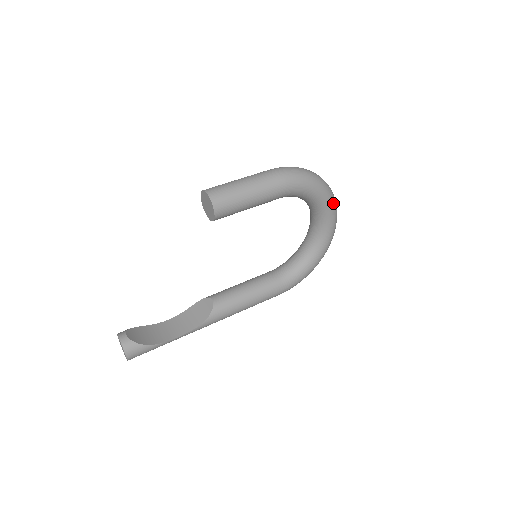
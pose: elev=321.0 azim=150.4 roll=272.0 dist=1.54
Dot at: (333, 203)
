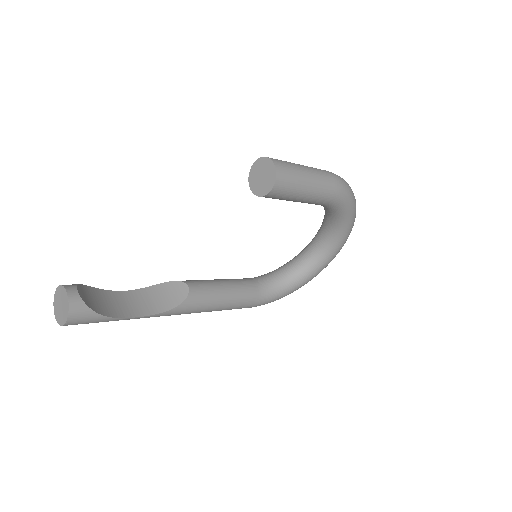
Dot at: (349, 234)
